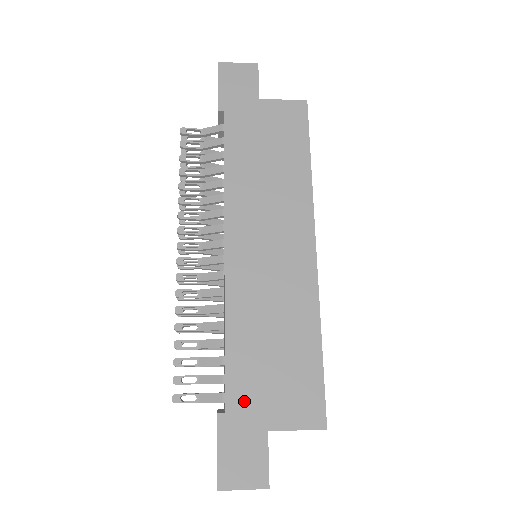
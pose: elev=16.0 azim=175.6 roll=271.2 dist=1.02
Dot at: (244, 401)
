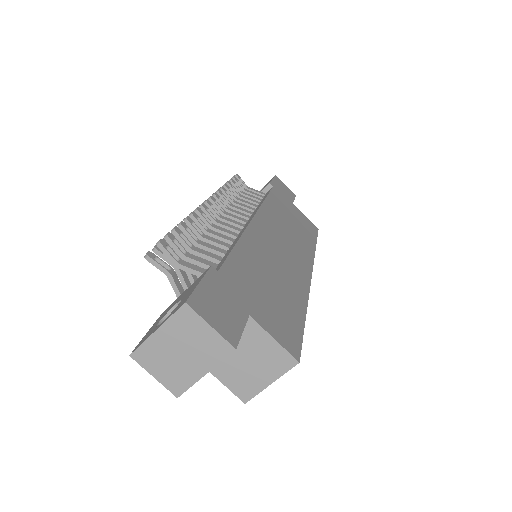
Dot at: (237, 282)
